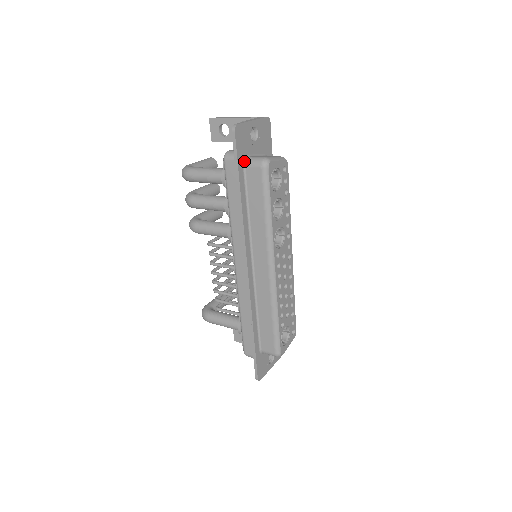
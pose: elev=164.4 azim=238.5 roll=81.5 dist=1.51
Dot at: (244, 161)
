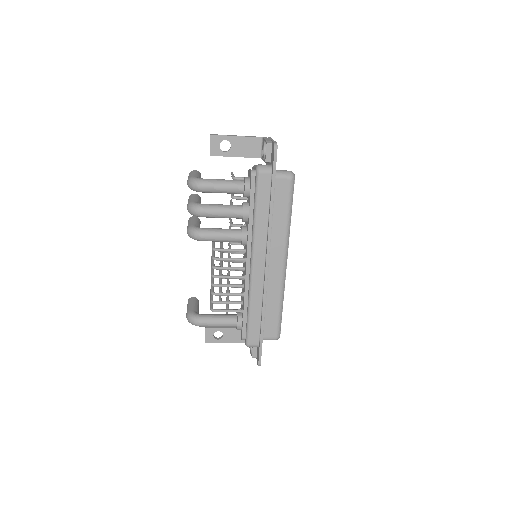
Dot at: occluded
